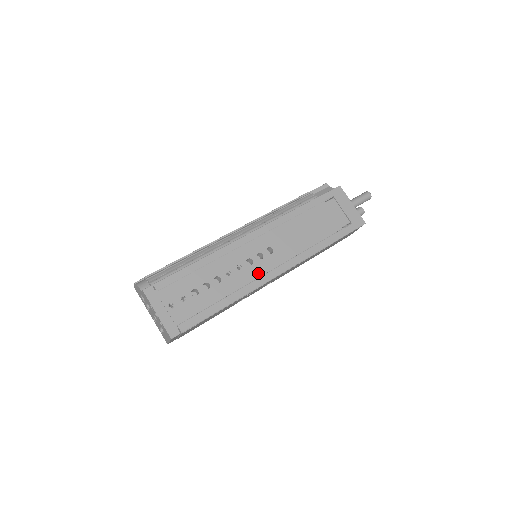
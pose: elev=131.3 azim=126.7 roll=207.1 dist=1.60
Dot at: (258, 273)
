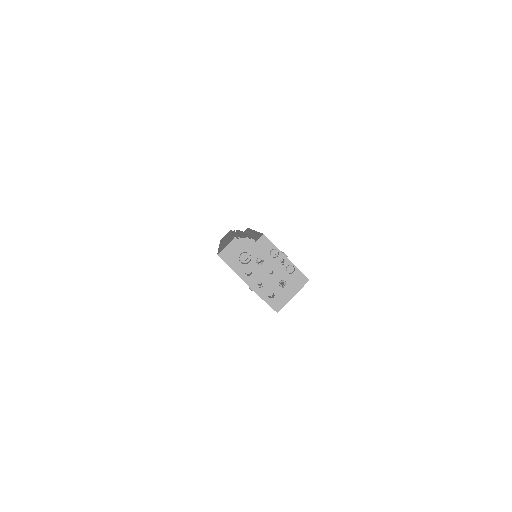
Dot at: occluded
